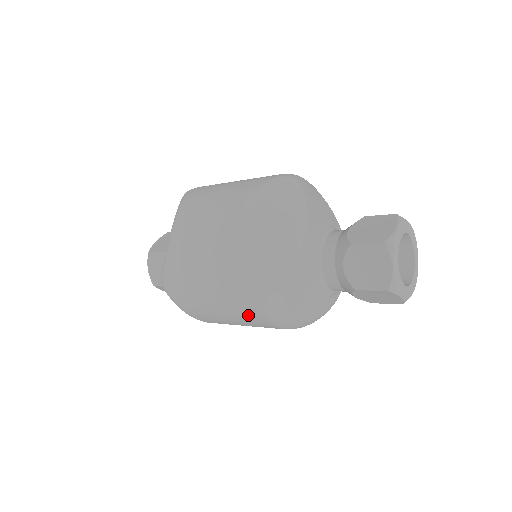
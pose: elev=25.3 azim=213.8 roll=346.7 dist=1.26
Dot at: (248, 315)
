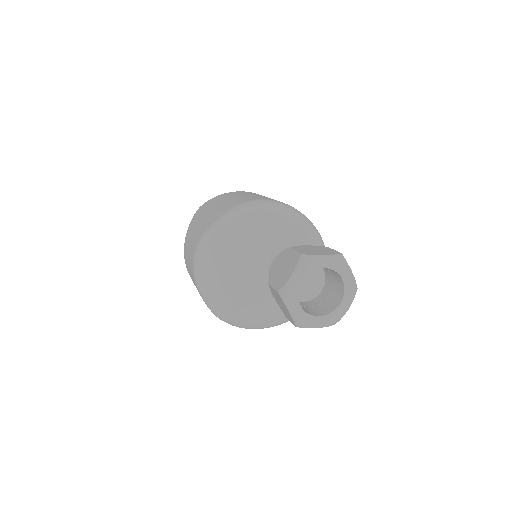
Dot at: occluded
